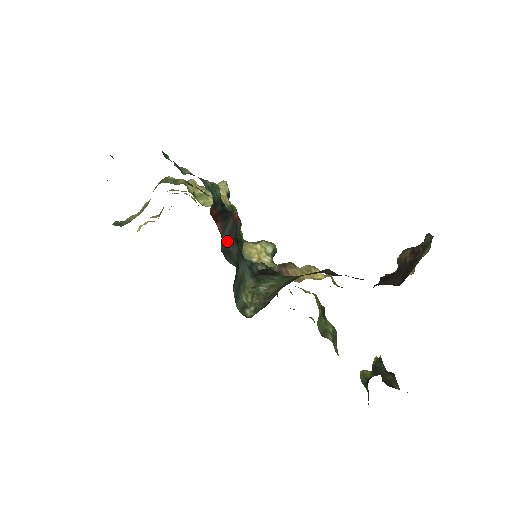
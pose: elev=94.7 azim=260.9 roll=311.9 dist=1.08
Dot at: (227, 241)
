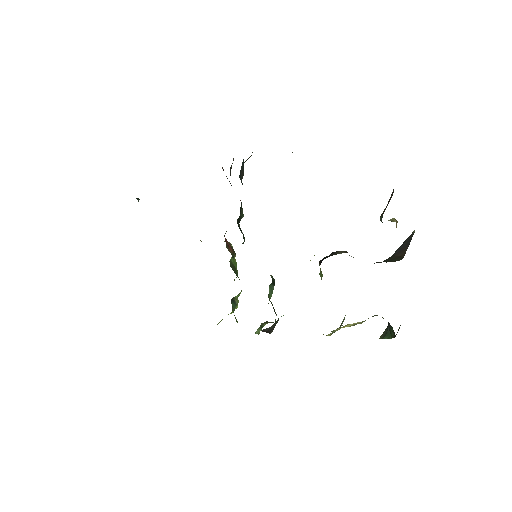
Dot at: occluded
